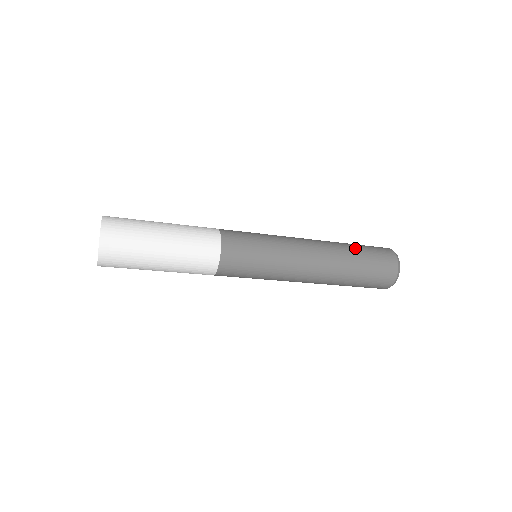
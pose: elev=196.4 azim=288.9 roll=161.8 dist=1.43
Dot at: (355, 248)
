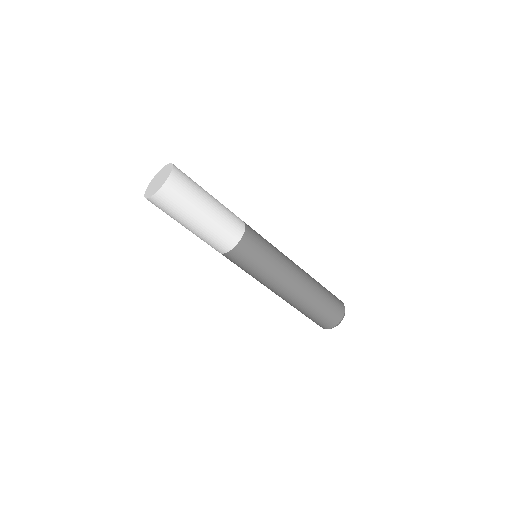
Dot at: occluded
